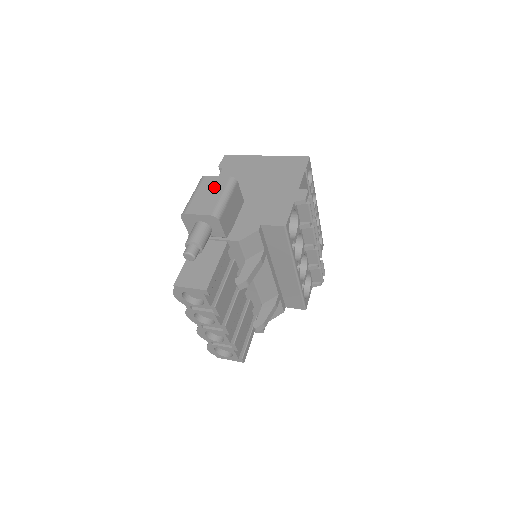
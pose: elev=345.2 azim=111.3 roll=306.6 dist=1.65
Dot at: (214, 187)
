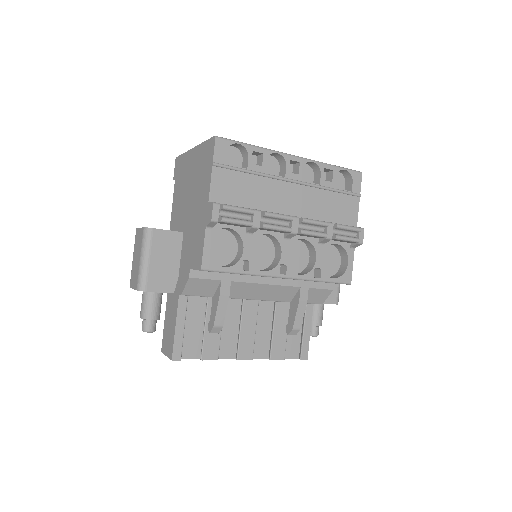
Dot at: (138, 246)
